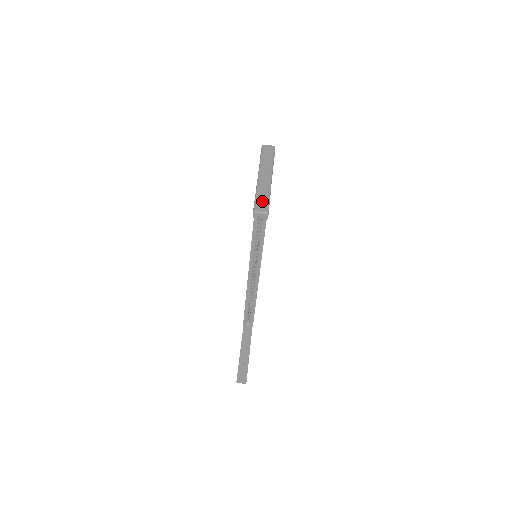
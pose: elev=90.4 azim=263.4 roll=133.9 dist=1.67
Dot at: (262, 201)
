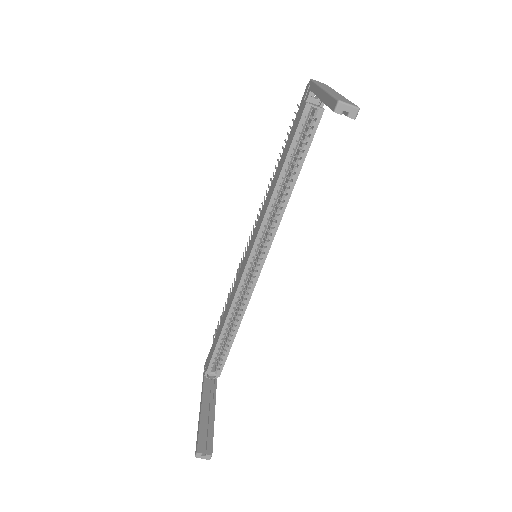
Dot at: (344, 99)
